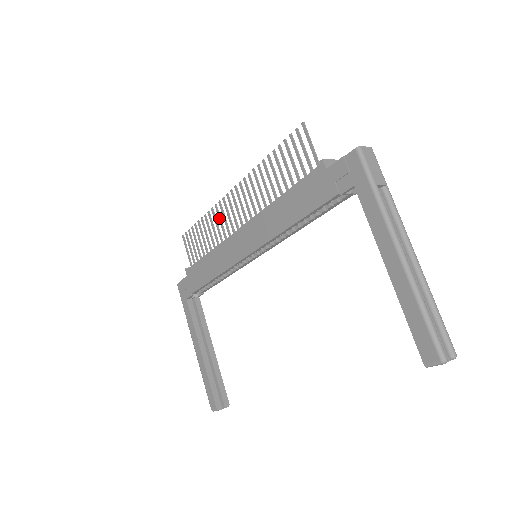
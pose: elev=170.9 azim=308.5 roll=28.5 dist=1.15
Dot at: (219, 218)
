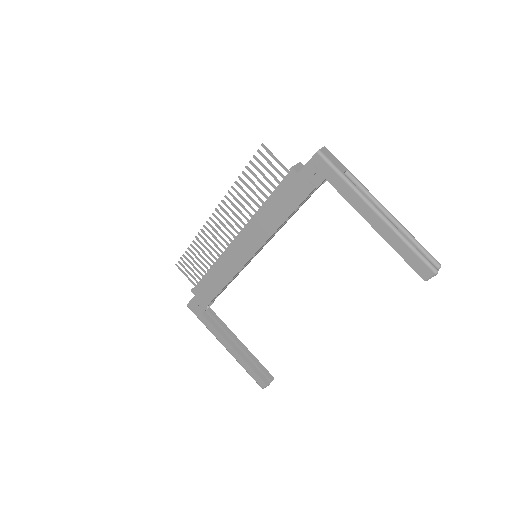
Dot at: (209, 239)
